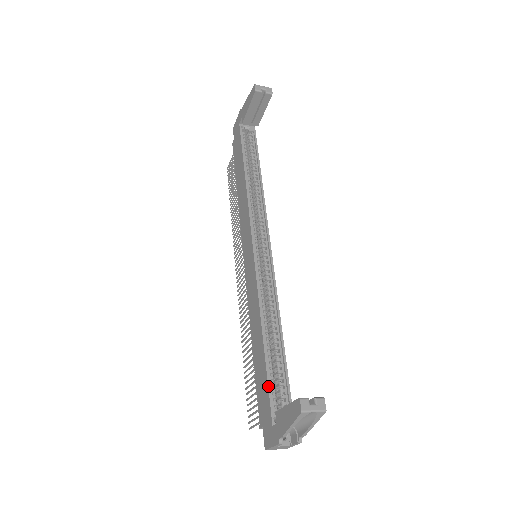
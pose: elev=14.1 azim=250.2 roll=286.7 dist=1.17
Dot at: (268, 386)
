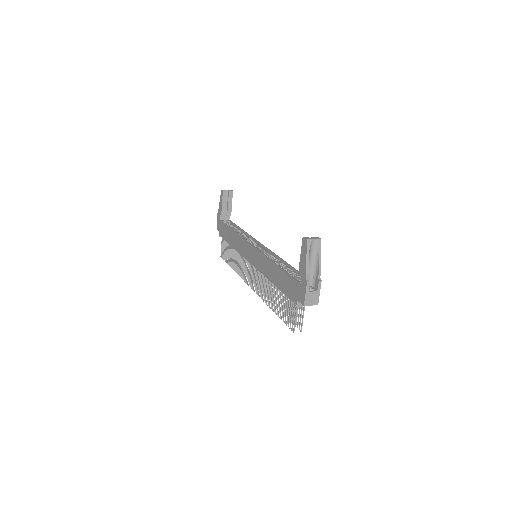
Dot at: (289, 275)
